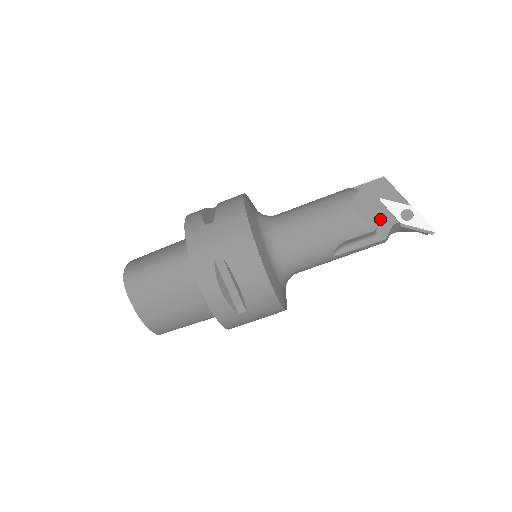
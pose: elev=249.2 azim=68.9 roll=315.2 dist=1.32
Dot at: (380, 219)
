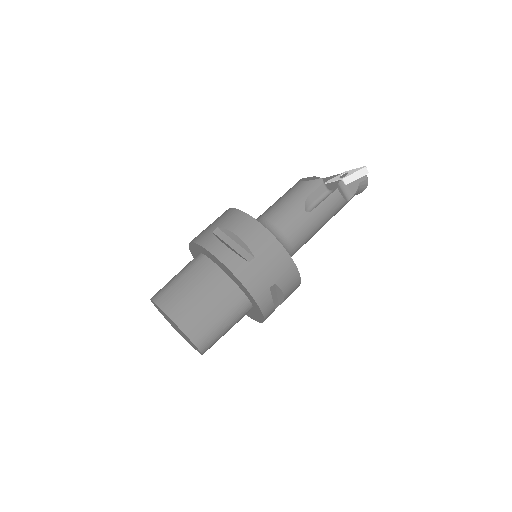
Dot at: (328, 187)
